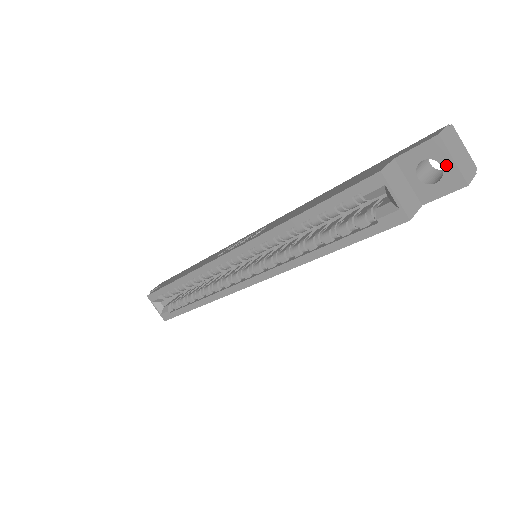
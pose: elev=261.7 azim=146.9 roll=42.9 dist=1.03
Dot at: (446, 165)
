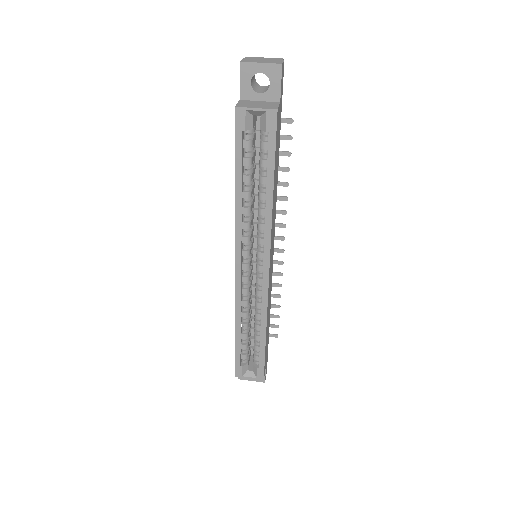
Dot at: (261, 70)
